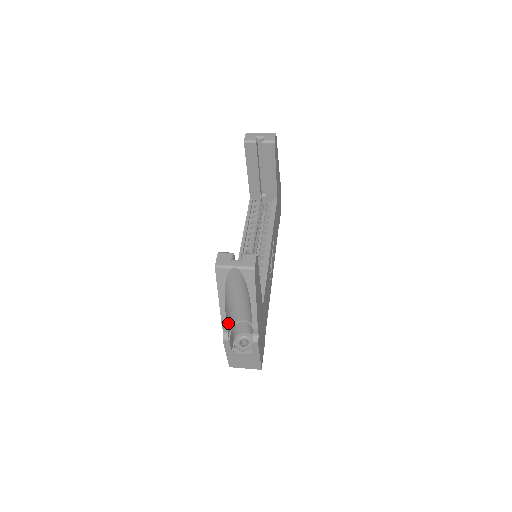
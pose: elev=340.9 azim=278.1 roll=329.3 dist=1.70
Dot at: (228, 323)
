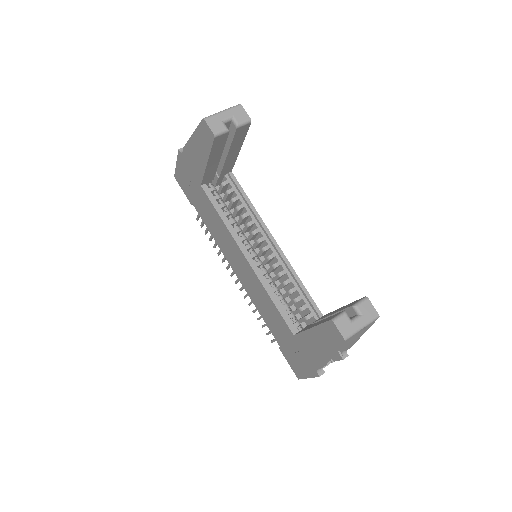
Dot at: occluded
